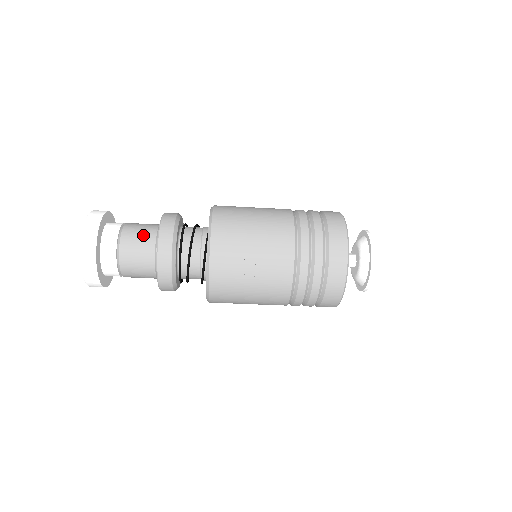
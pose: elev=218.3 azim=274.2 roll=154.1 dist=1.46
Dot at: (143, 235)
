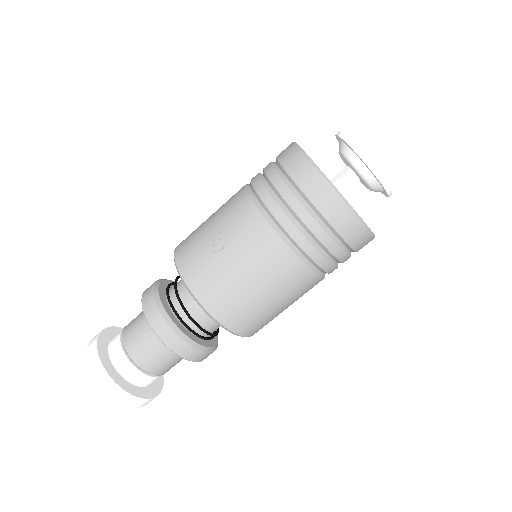
Dot at: (140, 314)
